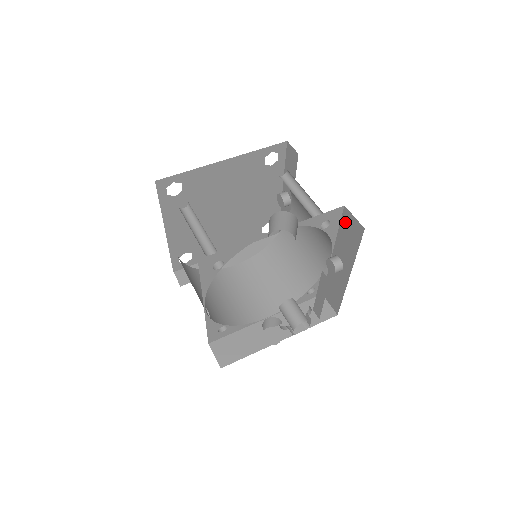
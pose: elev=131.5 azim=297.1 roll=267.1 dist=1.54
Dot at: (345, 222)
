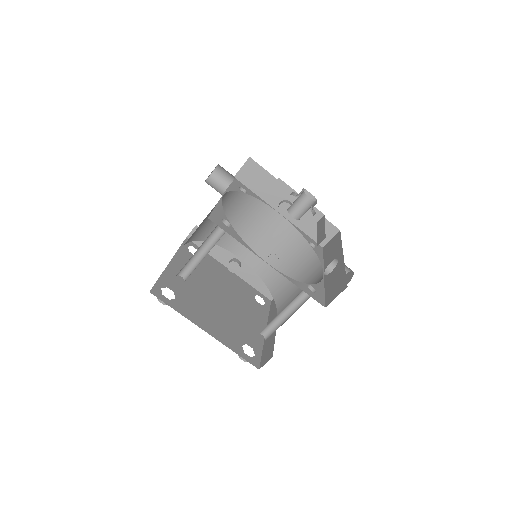
Dot at: (247, 181)
